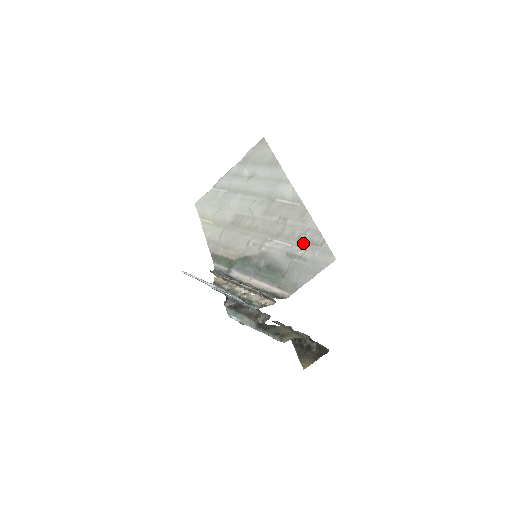
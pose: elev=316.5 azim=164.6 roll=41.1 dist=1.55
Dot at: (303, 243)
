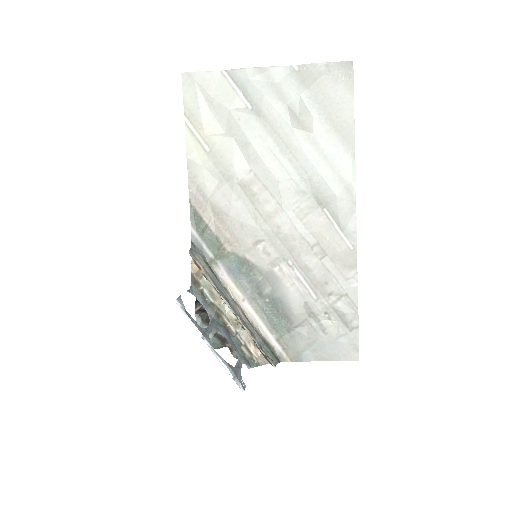
Dot at: (332, 309)
